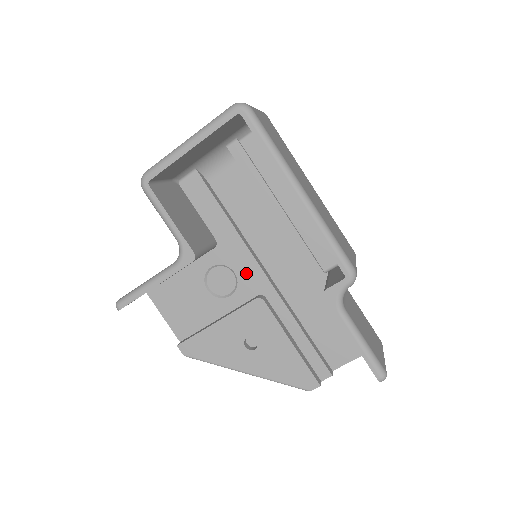
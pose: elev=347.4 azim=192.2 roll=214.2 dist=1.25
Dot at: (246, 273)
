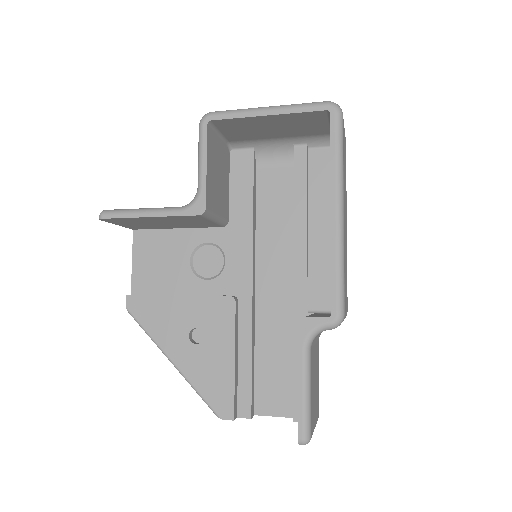
Dot at: (236, 268)
